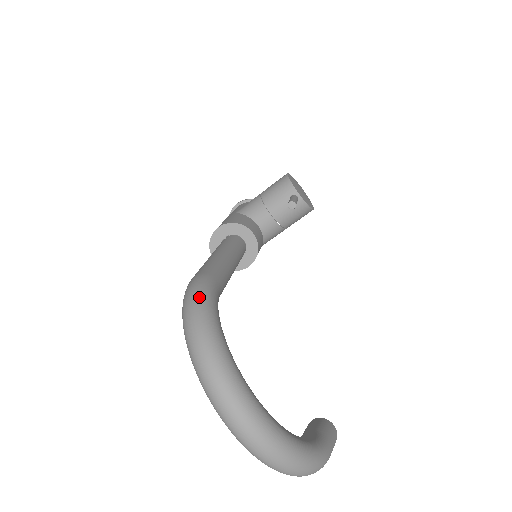
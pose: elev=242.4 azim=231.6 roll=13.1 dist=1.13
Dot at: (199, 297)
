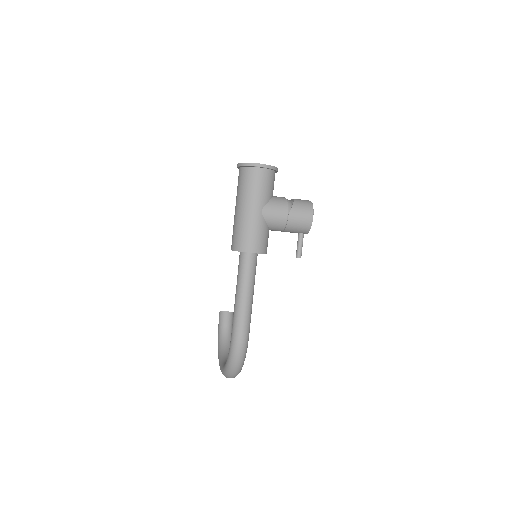
Dot at: (244, 357)
